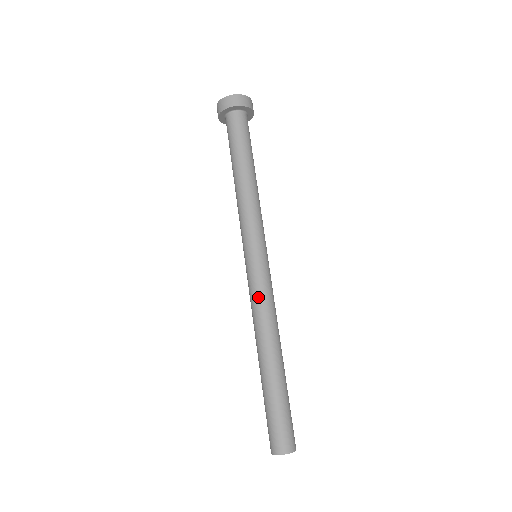
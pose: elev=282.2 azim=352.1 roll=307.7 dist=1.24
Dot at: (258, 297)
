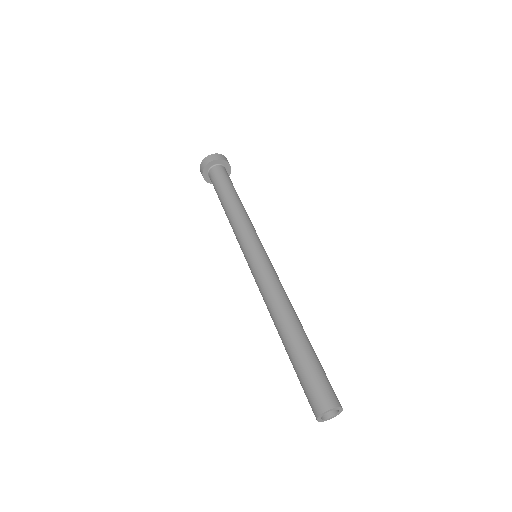
Dot at: (262, 282)
